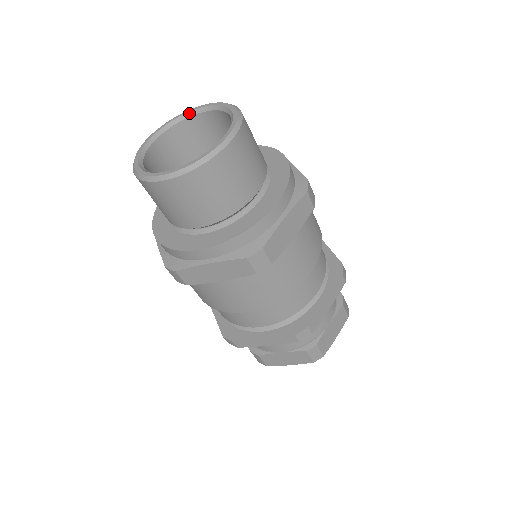
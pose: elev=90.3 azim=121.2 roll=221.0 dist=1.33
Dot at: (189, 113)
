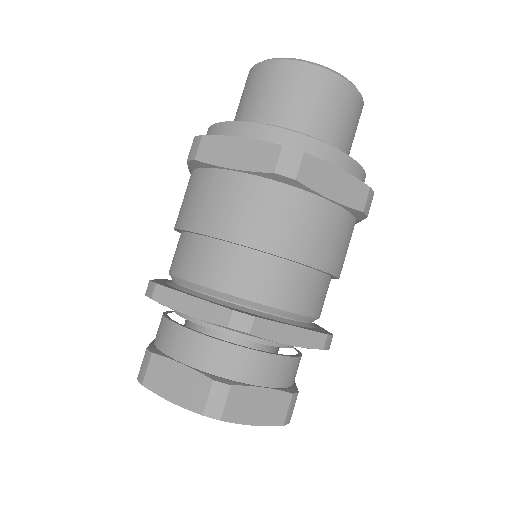
Dot at: occluded
